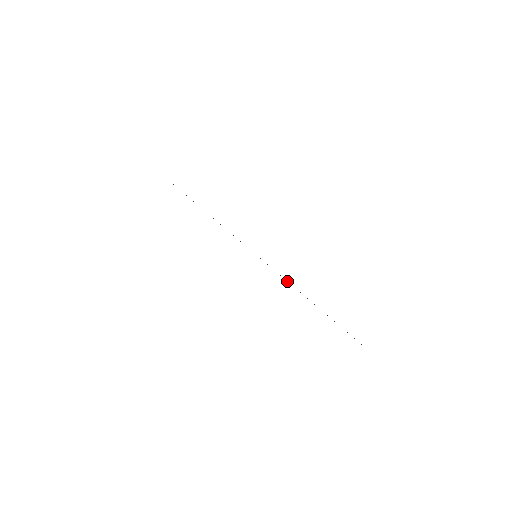
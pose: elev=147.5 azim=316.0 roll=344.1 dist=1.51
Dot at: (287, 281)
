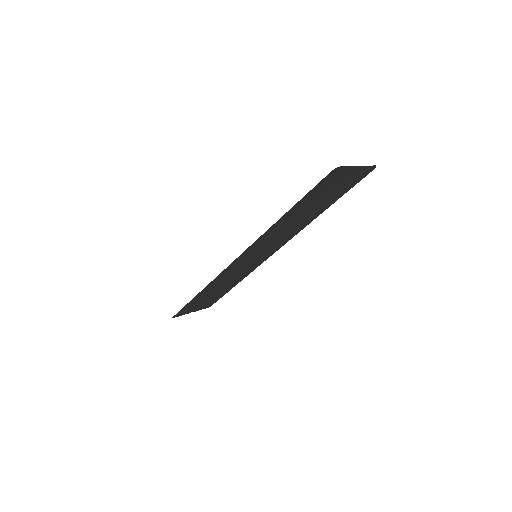
Dot at: (281, 234)
